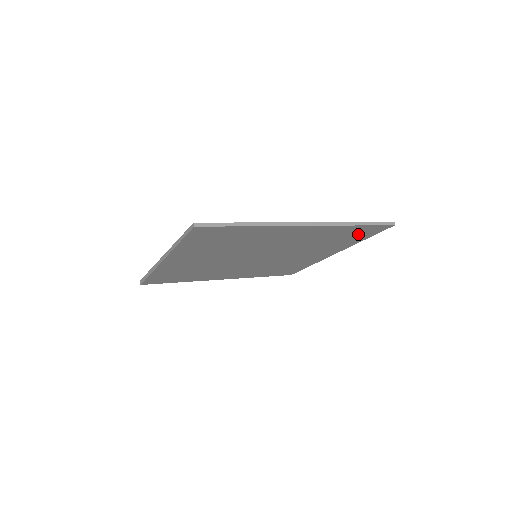
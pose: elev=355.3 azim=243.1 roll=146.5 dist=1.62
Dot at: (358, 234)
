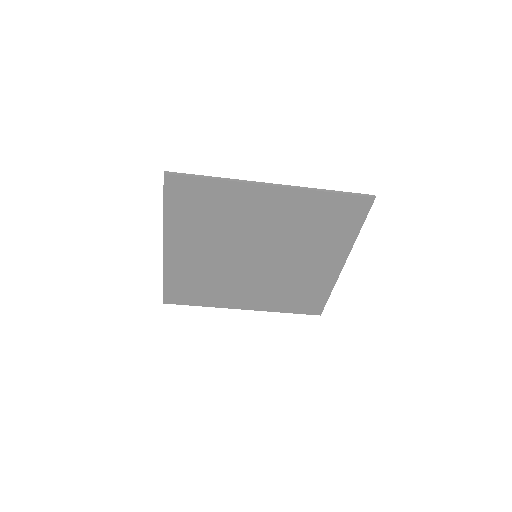
Dot at: (344, 215)
